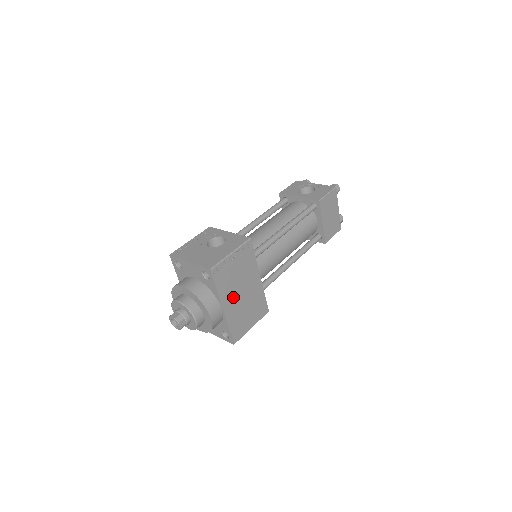
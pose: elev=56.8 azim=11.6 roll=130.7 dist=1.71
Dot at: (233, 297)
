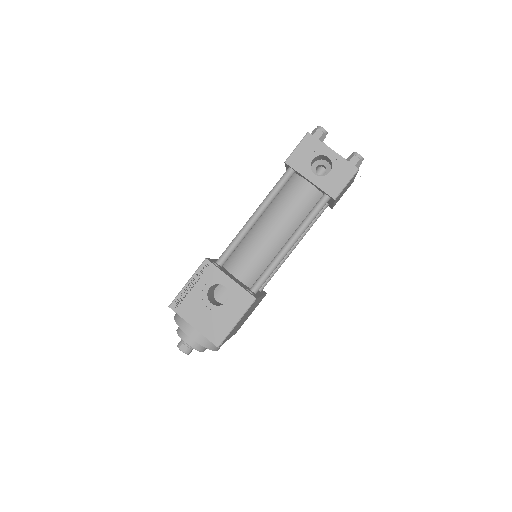
Dot at: occluded
